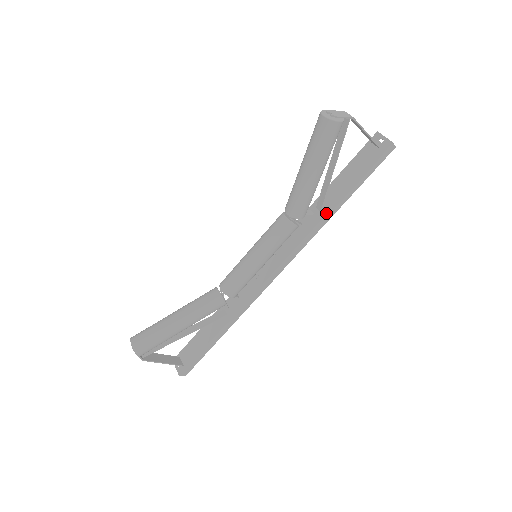
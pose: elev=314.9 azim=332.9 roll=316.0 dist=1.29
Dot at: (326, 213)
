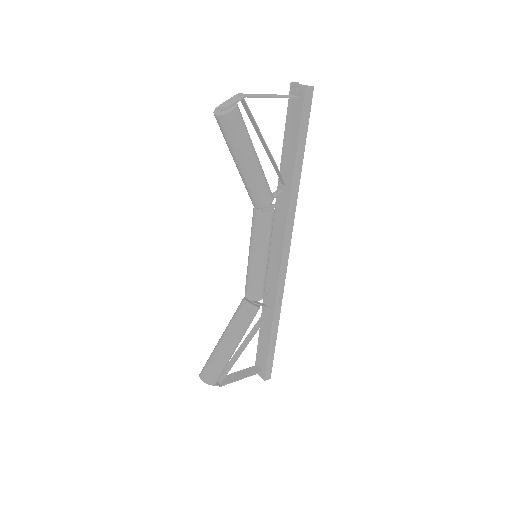
Dot at: (291, 185)
